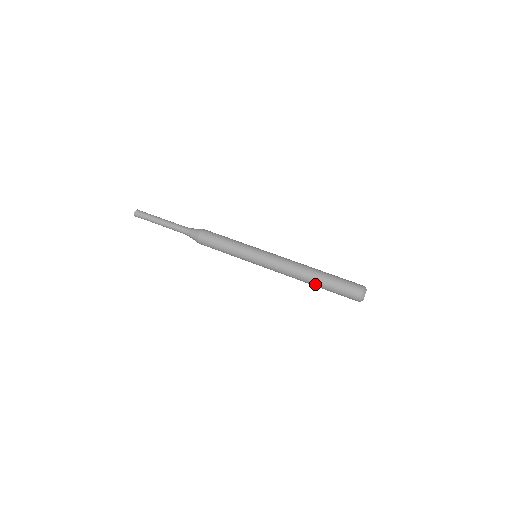
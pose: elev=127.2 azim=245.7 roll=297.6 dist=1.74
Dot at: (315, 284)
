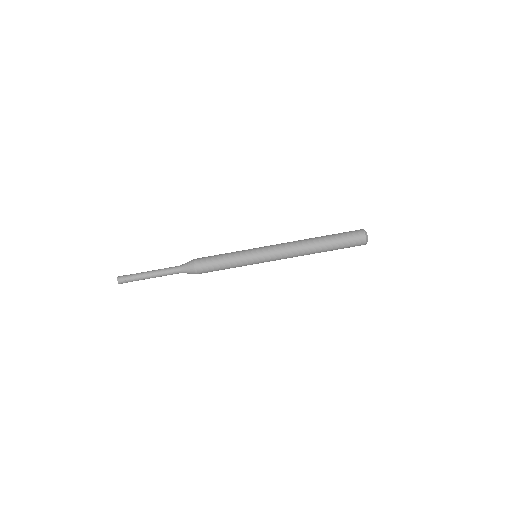
Dot at: occluded
